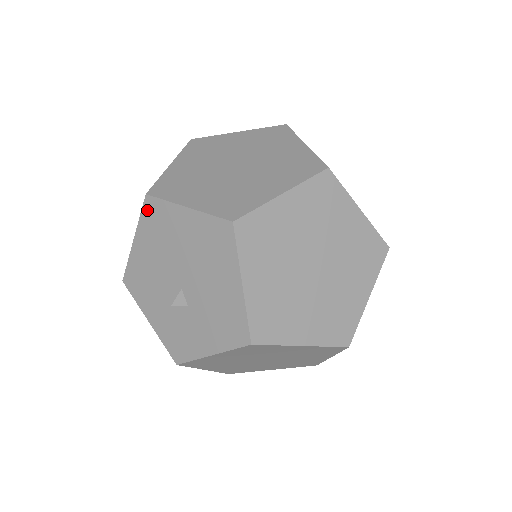
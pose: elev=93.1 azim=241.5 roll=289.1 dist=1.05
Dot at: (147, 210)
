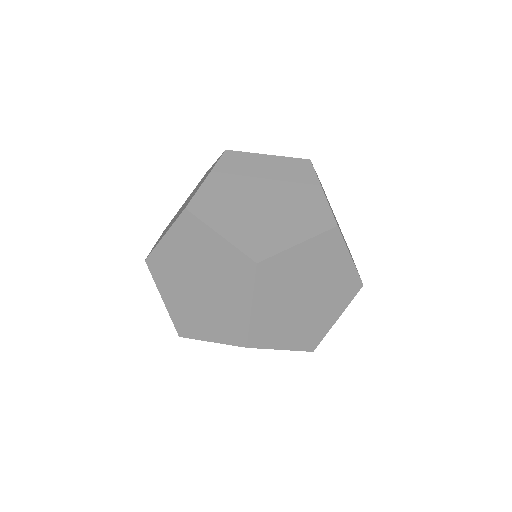
Dot at: occluded
